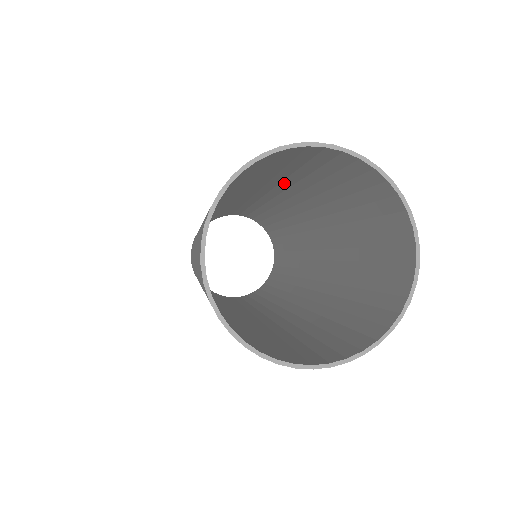
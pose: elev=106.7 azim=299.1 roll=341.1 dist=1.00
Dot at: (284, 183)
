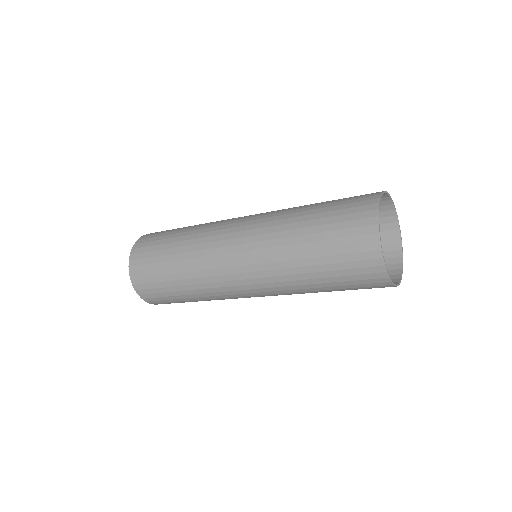
Dot at: occluded
